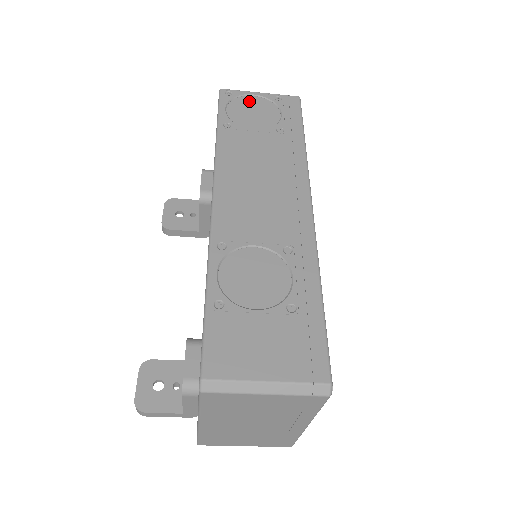
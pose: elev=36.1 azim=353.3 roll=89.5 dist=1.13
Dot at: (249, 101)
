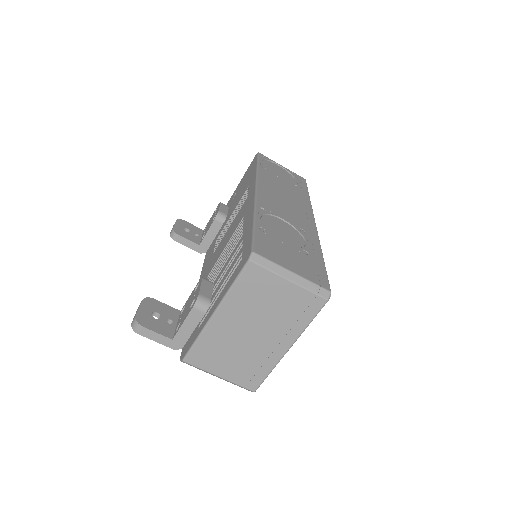
Dot at: (276, 166)
